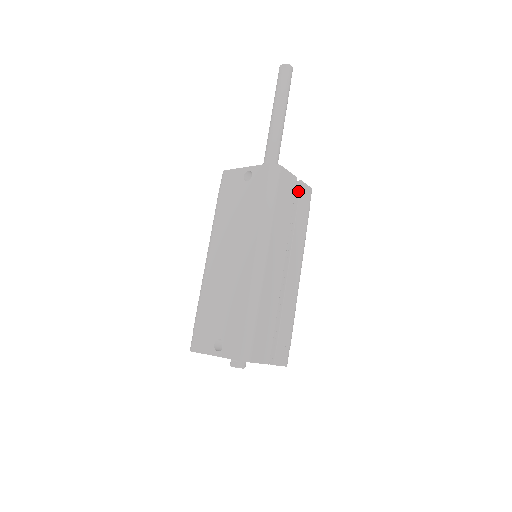
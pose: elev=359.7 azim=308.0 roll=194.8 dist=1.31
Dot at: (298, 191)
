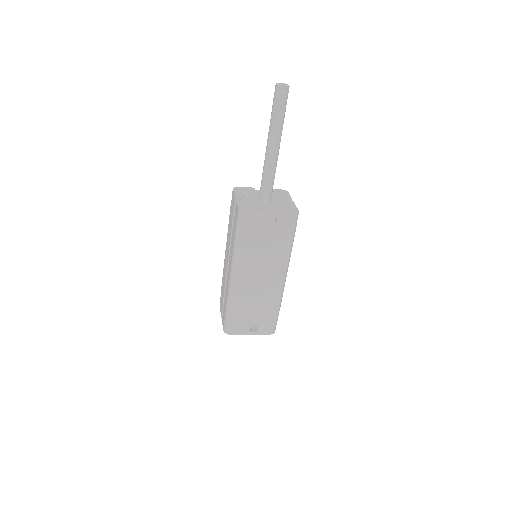
Dot at: occluded
